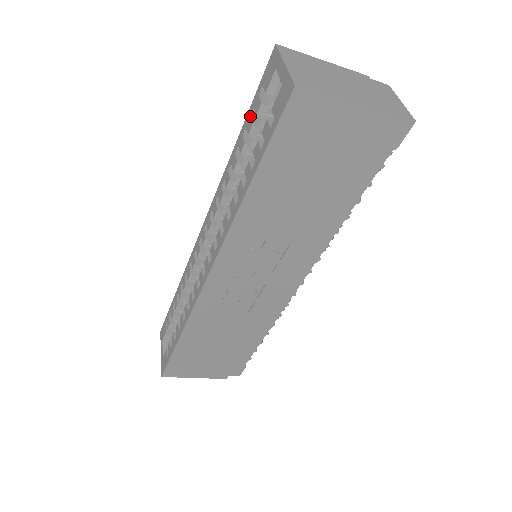
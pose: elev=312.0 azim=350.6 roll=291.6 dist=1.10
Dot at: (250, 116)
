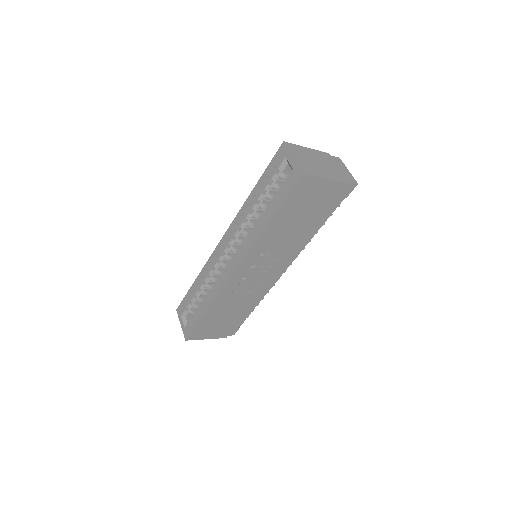
Dot at: (265, 178)
